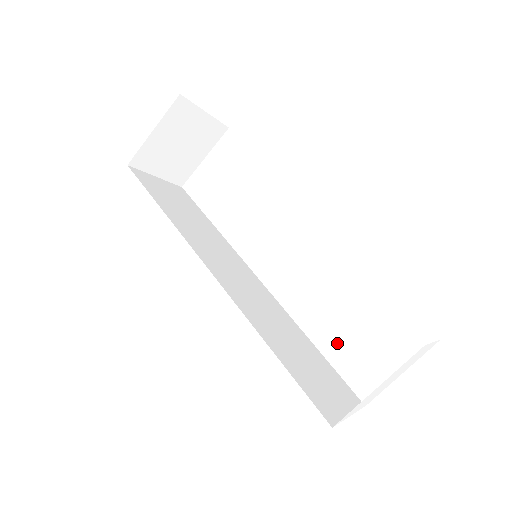
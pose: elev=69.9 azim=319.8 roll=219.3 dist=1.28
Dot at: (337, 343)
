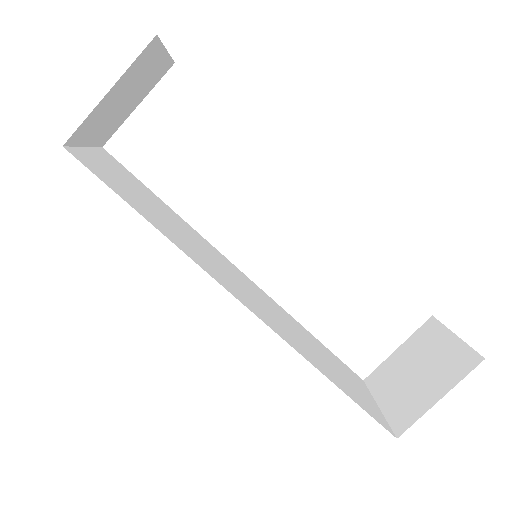
Dot at: (336, 330)
